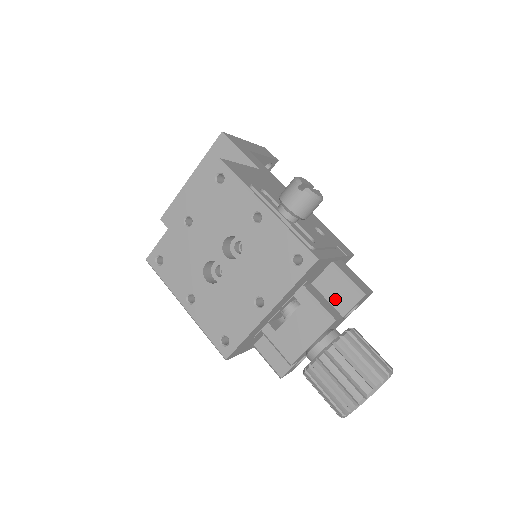
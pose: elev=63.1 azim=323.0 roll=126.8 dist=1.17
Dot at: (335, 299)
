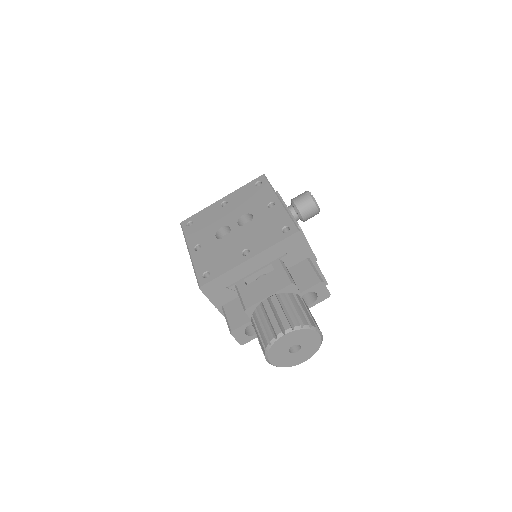
Dot at: (300, 281)
